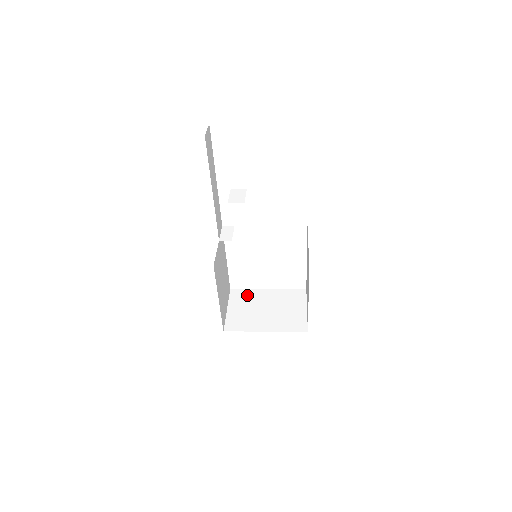
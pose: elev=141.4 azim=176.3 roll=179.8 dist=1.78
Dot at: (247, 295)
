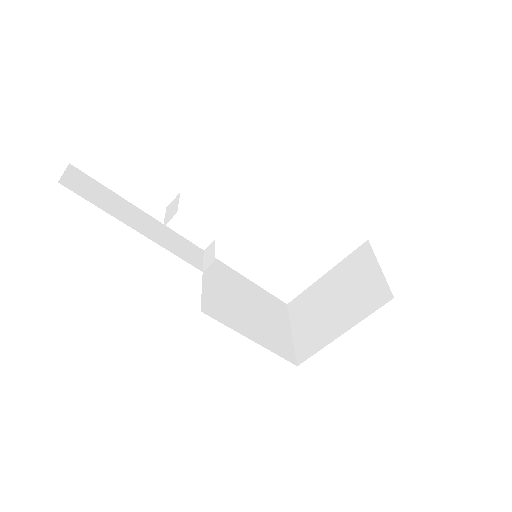
Dot at: (306, 299)
